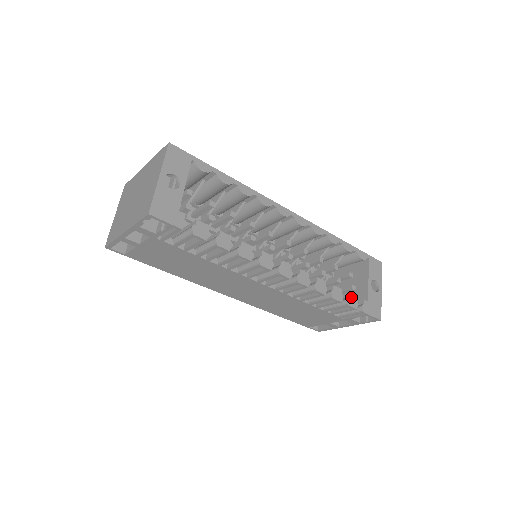
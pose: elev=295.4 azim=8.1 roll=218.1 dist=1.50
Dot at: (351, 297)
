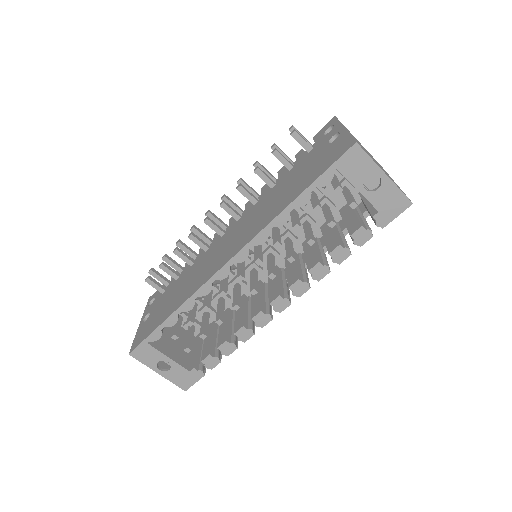
Dot at: (356, 236)
